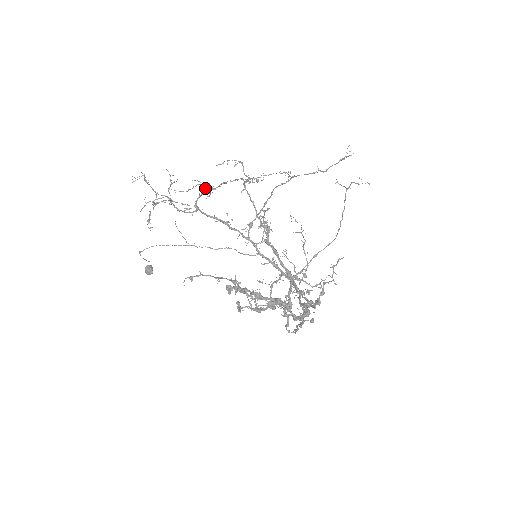
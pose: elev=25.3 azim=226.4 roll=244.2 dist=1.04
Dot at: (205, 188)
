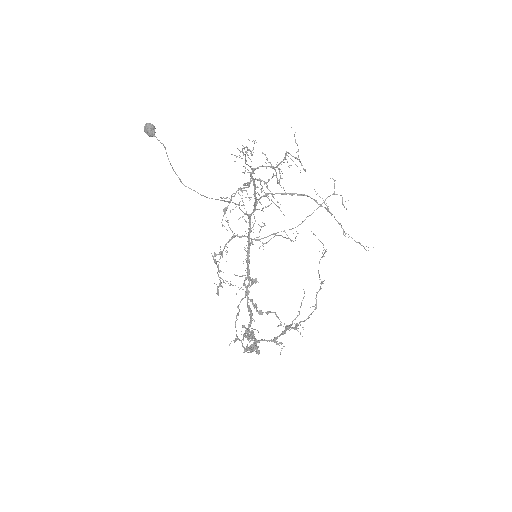
Dot at: (278, 182)
